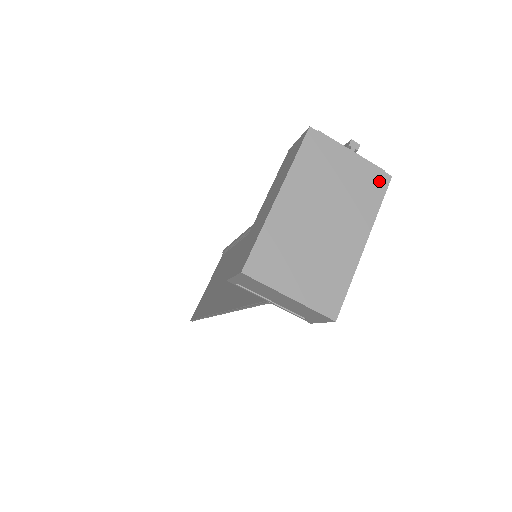
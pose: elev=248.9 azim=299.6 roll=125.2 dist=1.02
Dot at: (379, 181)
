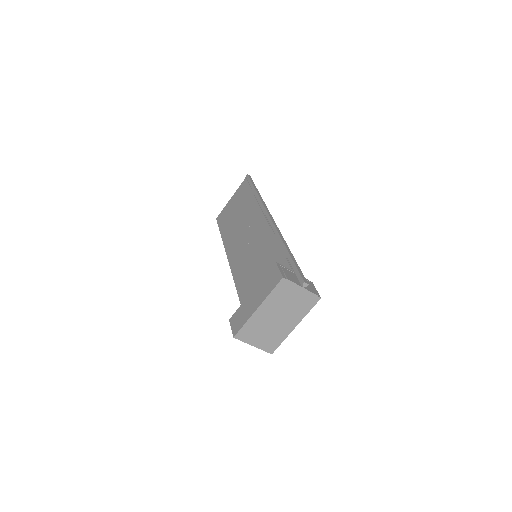
Dot at: (313, 301)
